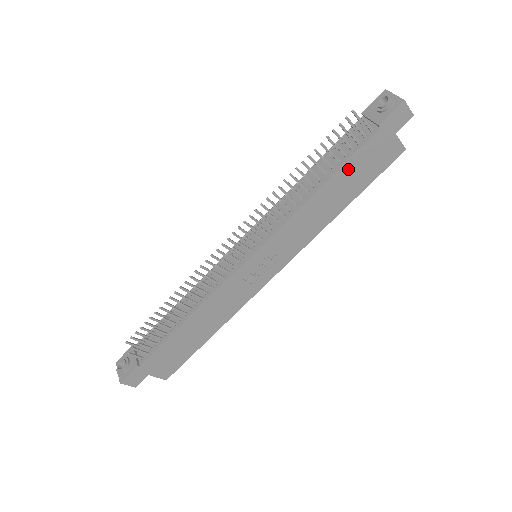
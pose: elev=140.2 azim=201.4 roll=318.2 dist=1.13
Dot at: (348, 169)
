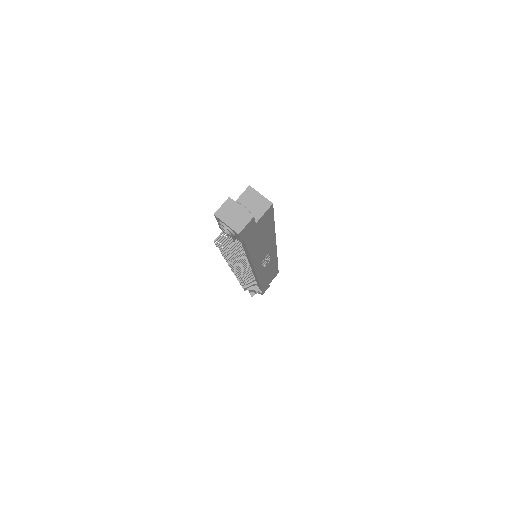
Dot at: (253, 245)
